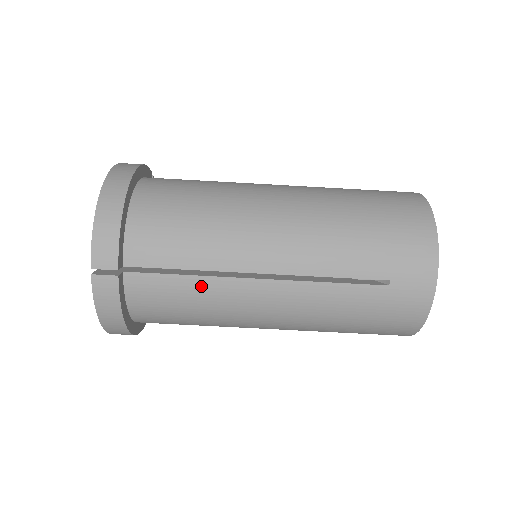
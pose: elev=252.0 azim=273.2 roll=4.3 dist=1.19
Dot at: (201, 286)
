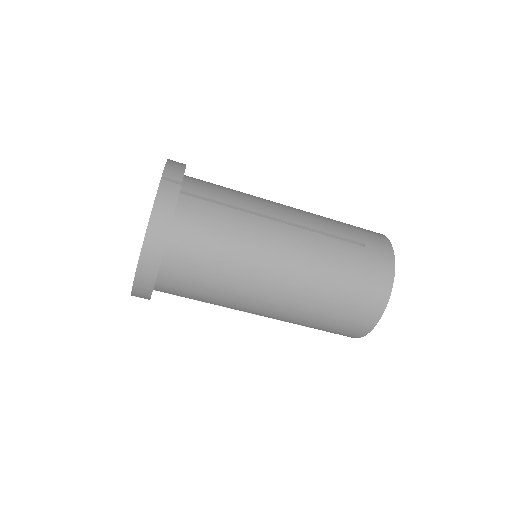
Dot at: occluded
